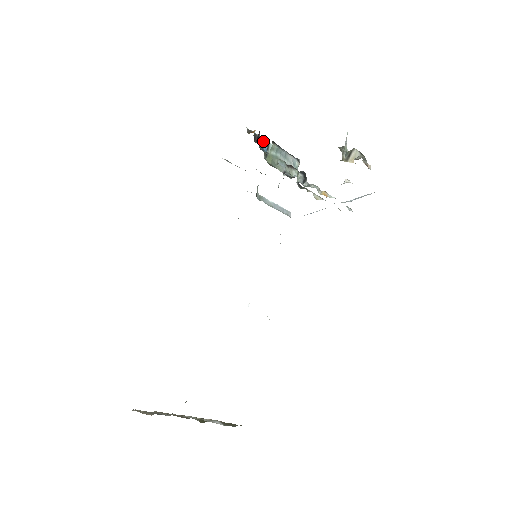
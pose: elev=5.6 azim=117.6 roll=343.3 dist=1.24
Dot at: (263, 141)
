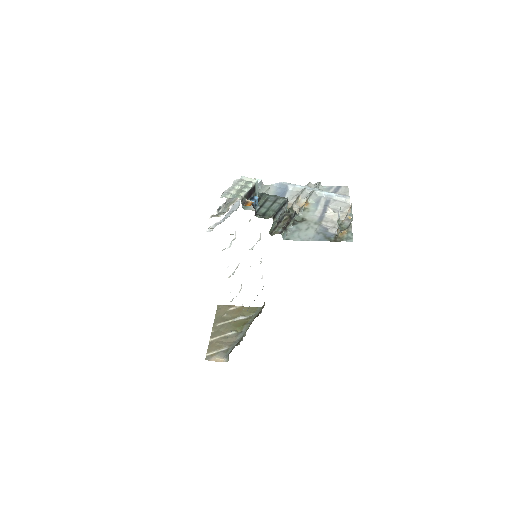
Dot at: (251, 190)
